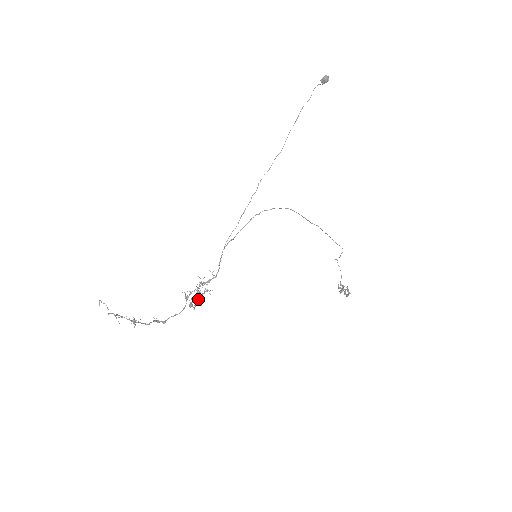
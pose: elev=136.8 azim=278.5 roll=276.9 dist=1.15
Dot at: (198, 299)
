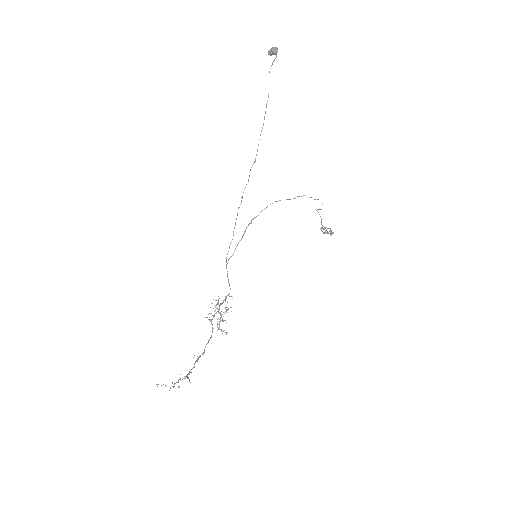
Dot at: (222, 319)
